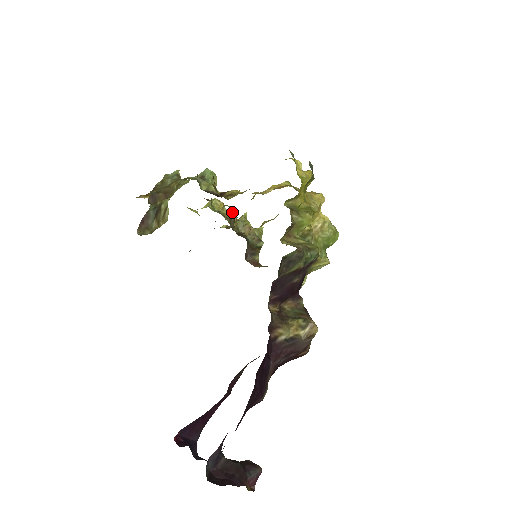
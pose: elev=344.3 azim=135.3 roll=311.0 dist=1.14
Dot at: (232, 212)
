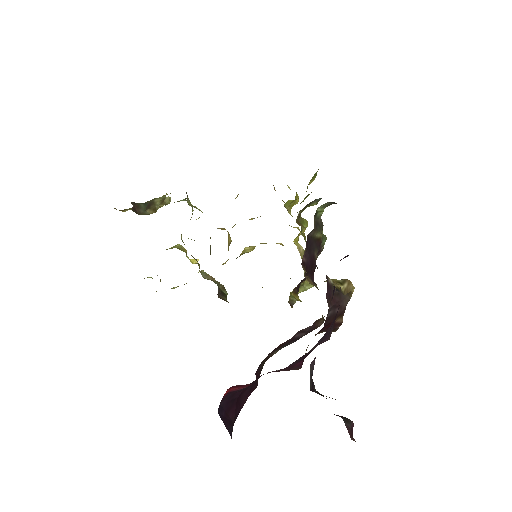
Dot at: (194, 261)
